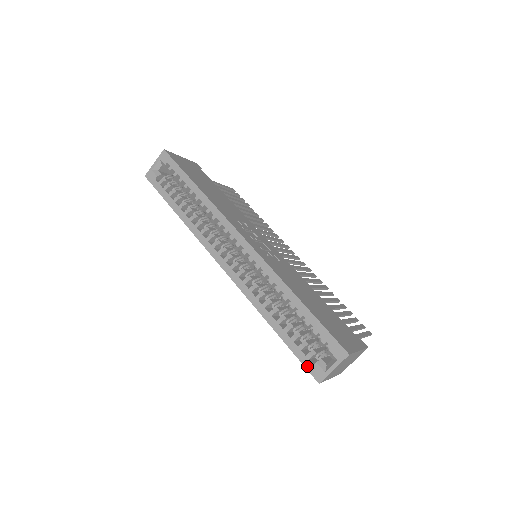
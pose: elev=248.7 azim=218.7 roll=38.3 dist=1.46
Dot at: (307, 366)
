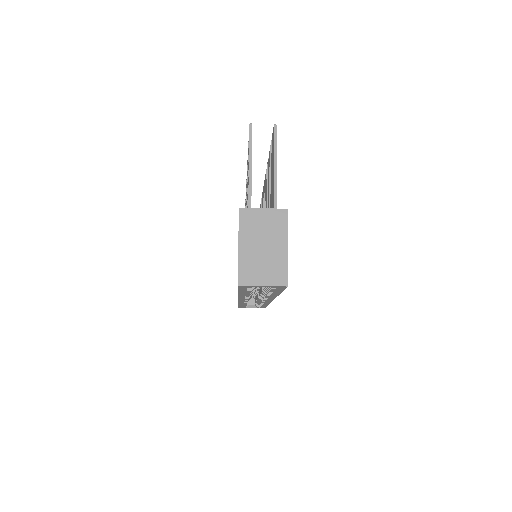
Dot at: occluded
